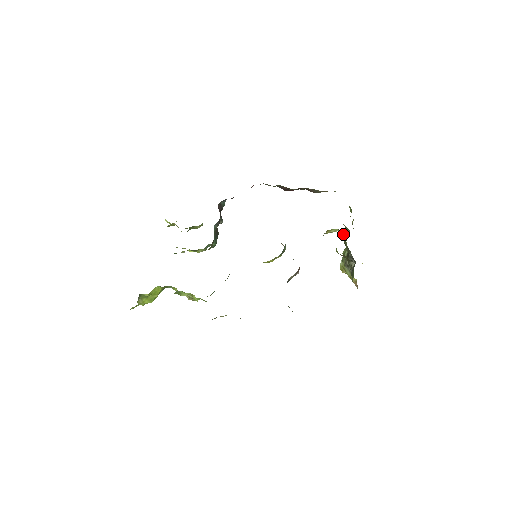
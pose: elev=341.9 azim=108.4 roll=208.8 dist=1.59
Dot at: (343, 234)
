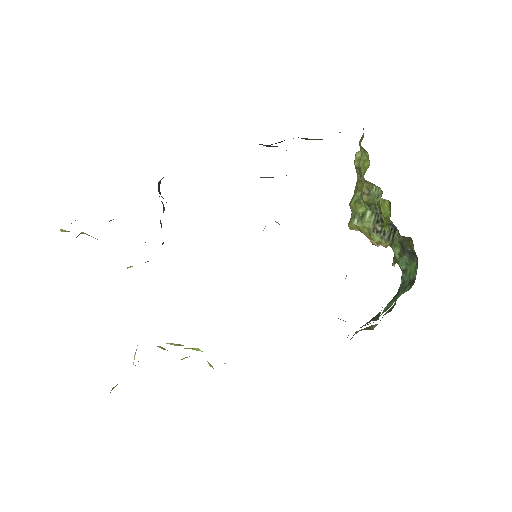
Dot at: (379, 199)
